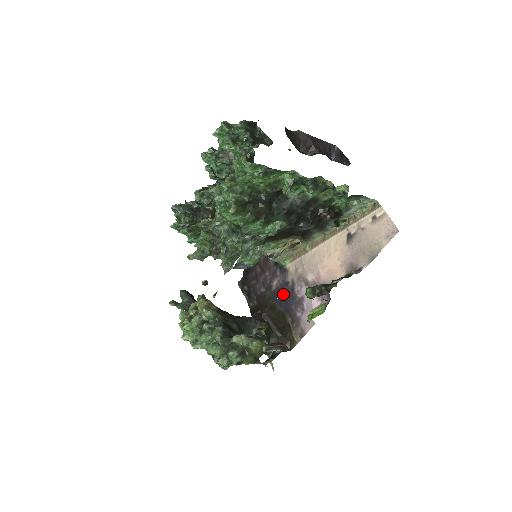
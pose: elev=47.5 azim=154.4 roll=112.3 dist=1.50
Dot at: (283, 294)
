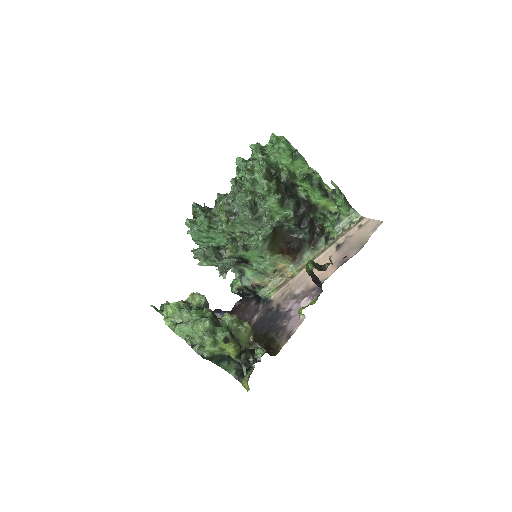
Dot at: (266, 319)
